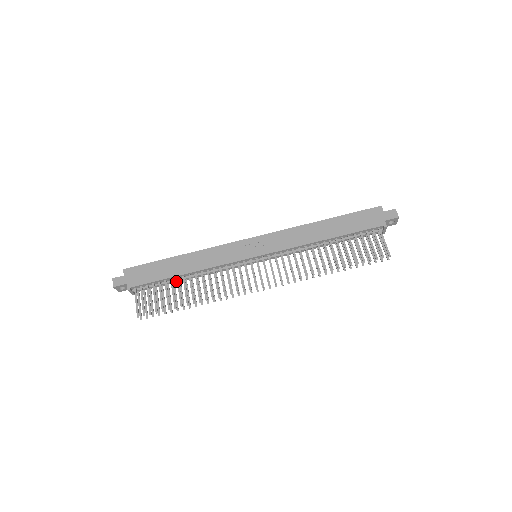
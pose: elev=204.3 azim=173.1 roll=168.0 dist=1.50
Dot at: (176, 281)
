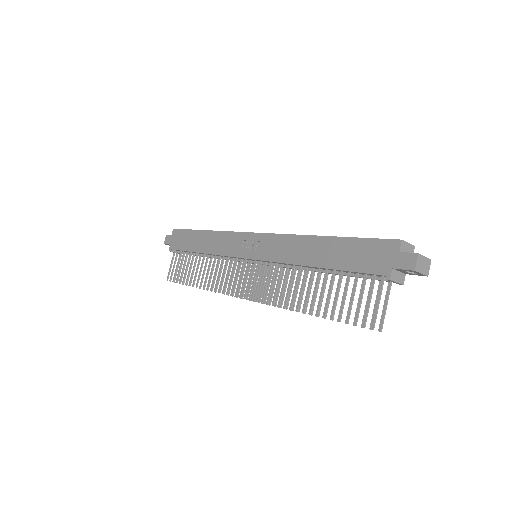
Dot at: occluded
